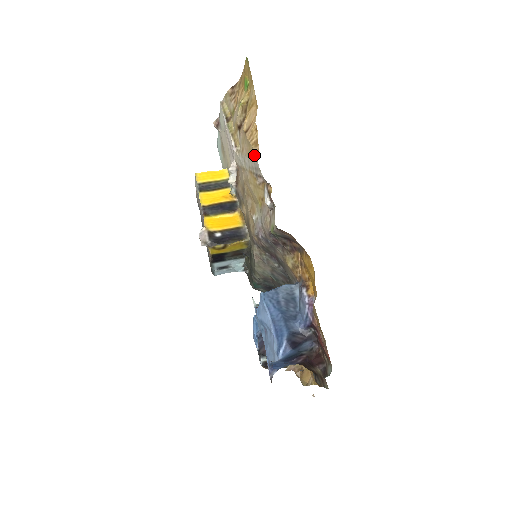
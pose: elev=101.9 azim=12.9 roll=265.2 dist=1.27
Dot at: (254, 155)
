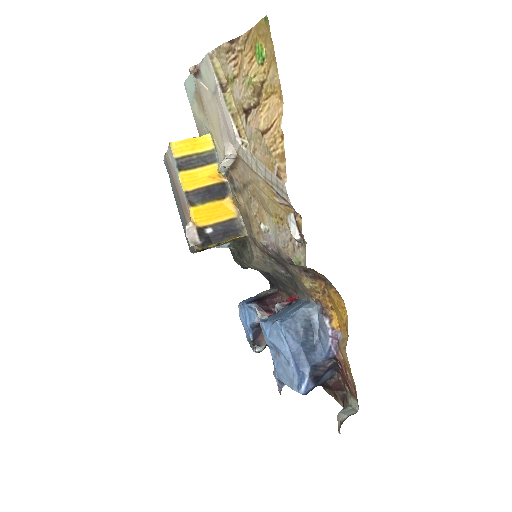
Dot at: (278, 173)
